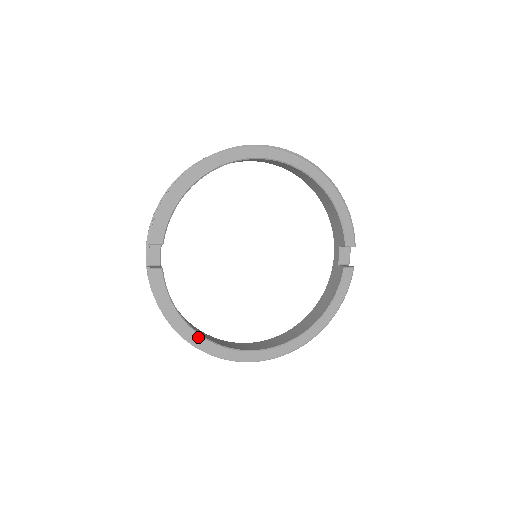
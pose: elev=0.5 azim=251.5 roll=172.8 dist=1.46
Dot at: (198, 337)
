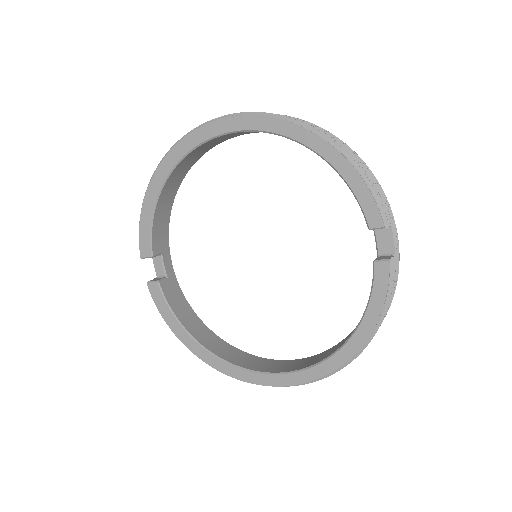
Dot at: (206, 353)
